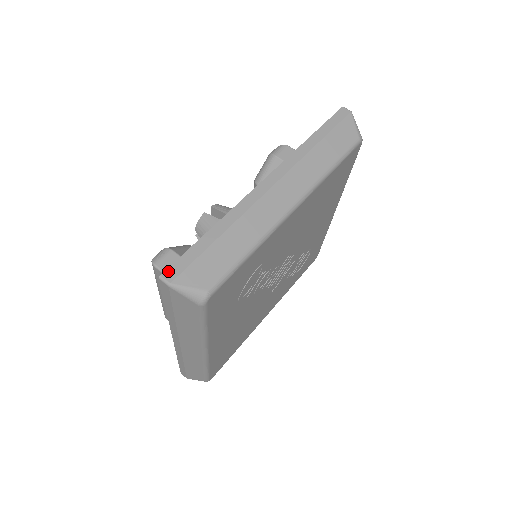
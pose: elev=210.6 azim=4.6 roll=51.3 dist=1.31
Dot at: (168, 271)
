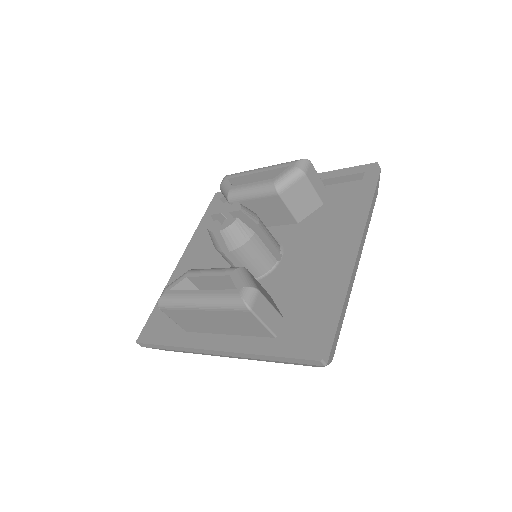
Dot at: (325, 354)
